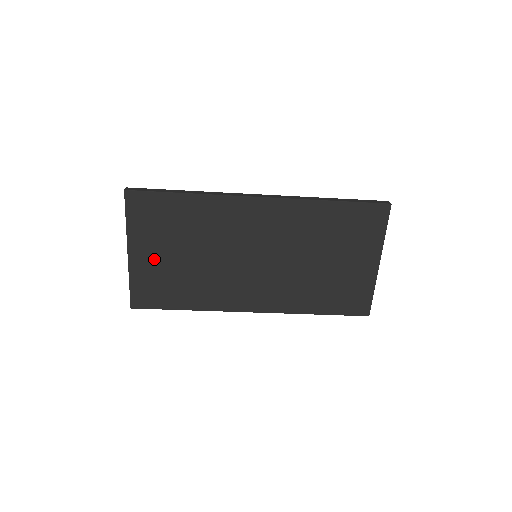
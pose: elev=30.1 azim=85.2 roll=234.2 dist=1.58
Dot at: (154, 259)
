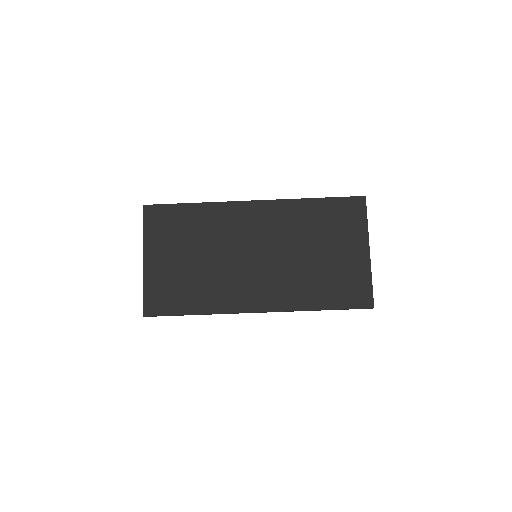
Dot at: (166, 264)
